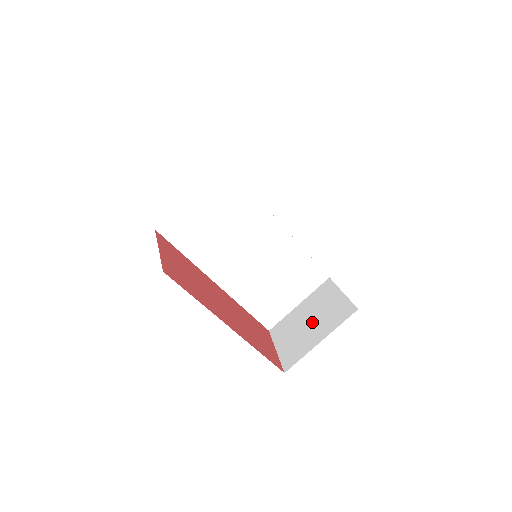
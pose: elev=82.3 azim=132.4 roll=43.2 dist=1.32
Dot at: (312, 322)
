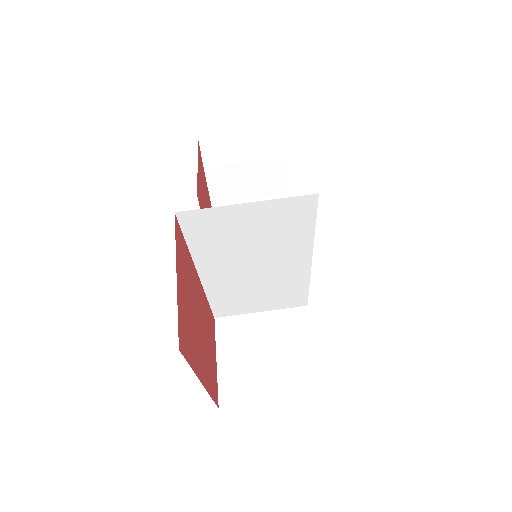
Dot at: (270, 359)
